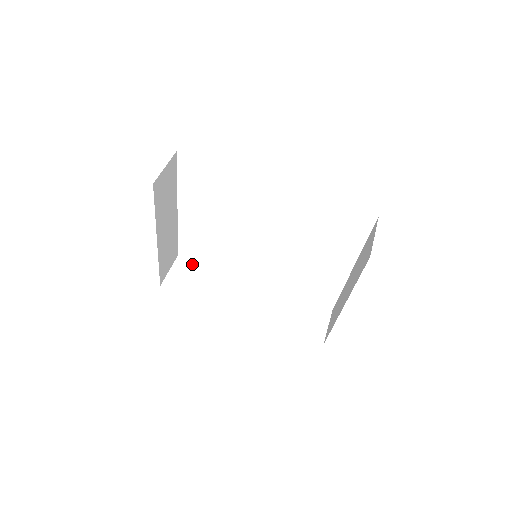
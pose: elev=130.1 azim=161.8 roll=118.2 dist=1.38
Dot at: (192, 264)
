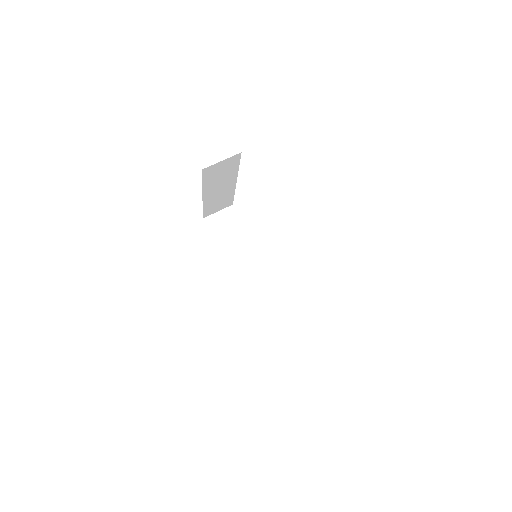
Dot at: (236, 218)
